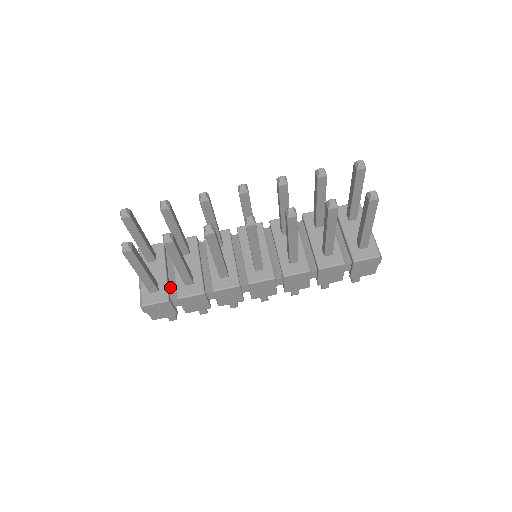
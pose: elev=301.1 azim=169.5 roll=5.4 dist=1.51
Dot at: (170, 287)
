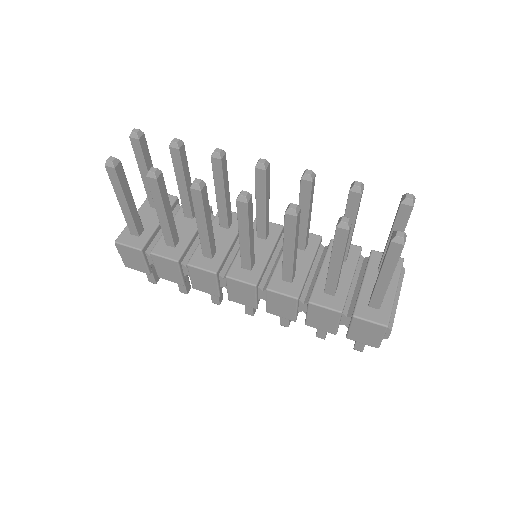
Dot at: (154, 240)
